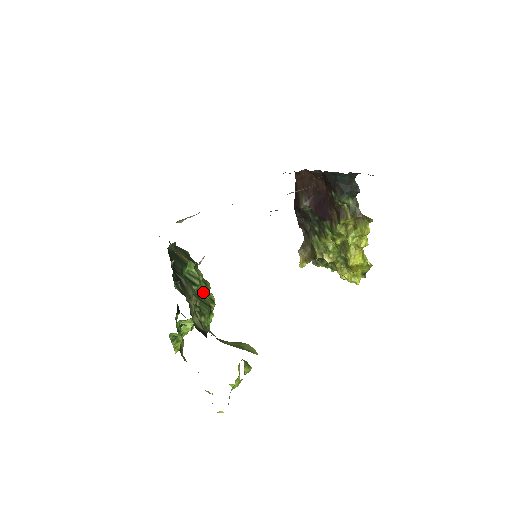
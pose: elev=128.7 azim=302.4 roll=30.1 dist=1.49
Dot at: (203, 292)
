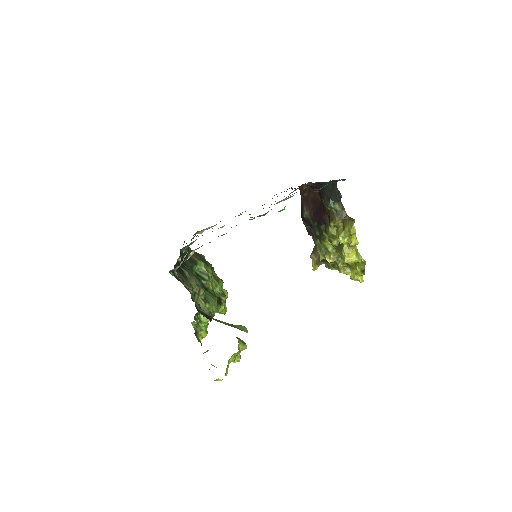
Dot at: (214, 287)
